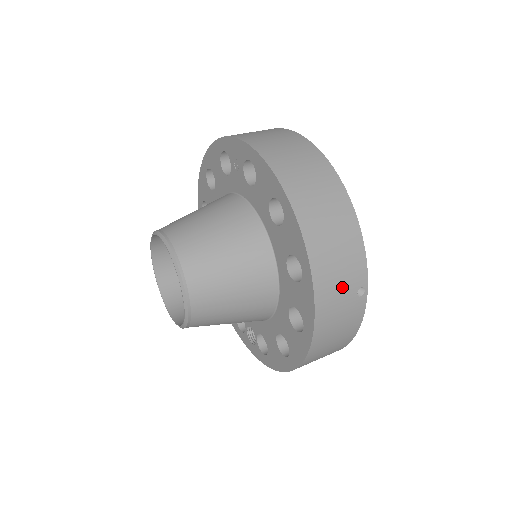
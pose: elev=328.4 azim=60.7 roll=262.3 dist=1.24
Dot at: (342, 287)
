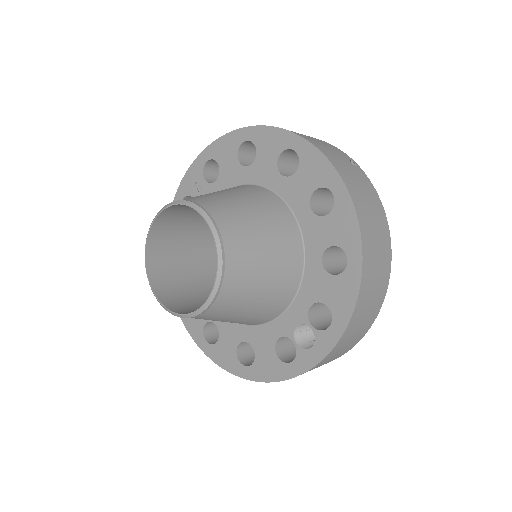
Dot at: (334, 153)
